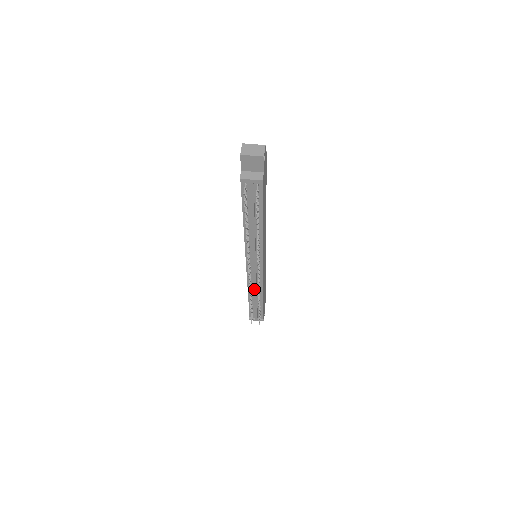
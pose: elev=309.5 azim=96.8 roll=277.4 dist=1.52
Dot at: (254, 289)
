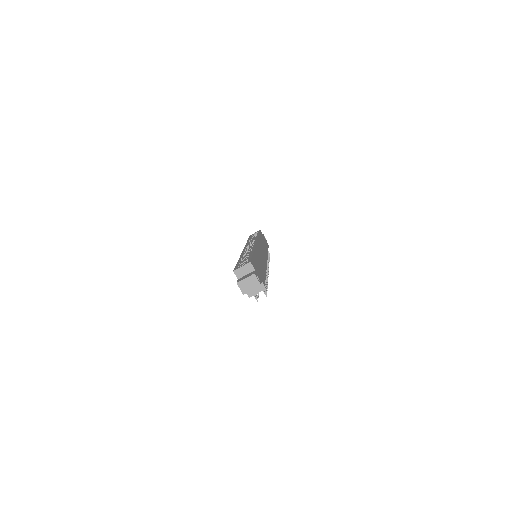
Dot at: occluded
